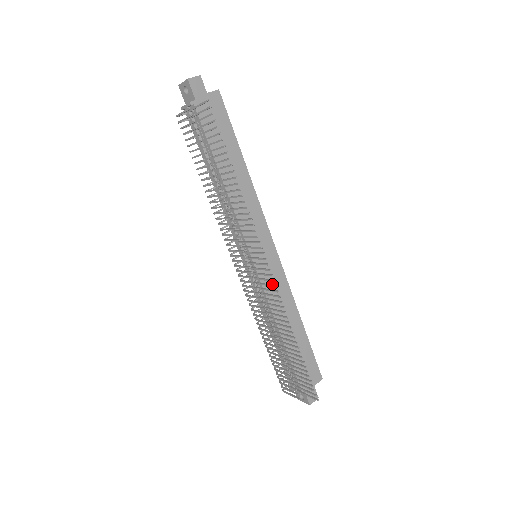
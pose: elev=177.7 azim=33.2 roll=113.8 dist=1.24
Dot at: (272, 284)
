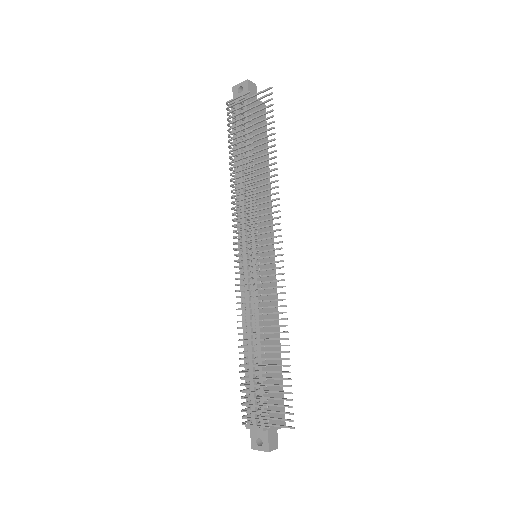
Dot at: (265, 289)
